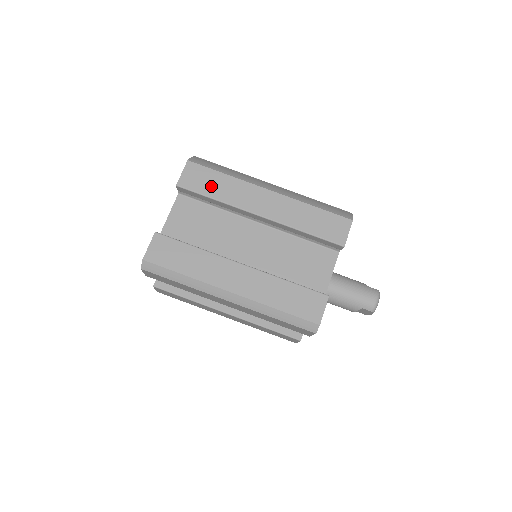
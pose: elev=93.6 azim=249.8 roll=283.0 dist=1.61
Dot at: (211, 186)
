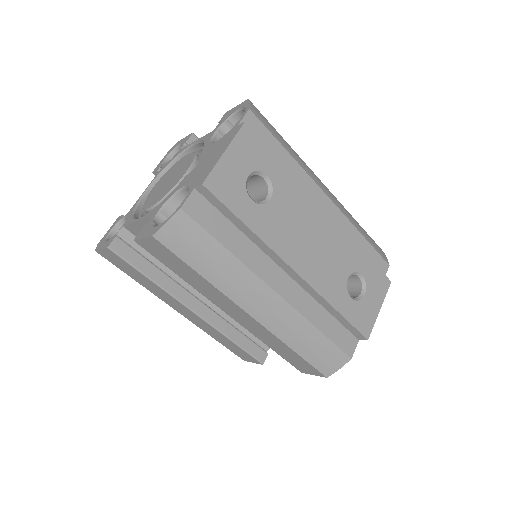
Dot at: (178, 269)
